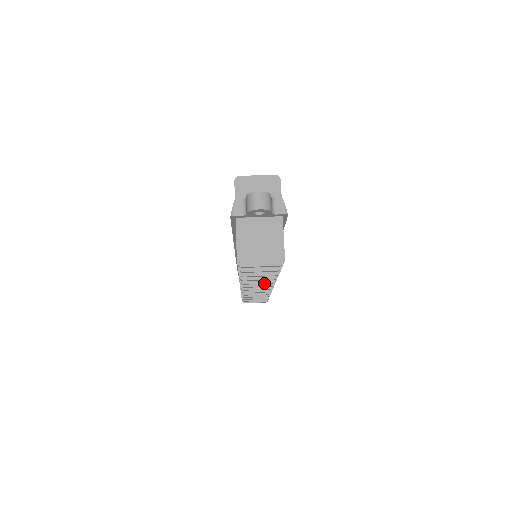
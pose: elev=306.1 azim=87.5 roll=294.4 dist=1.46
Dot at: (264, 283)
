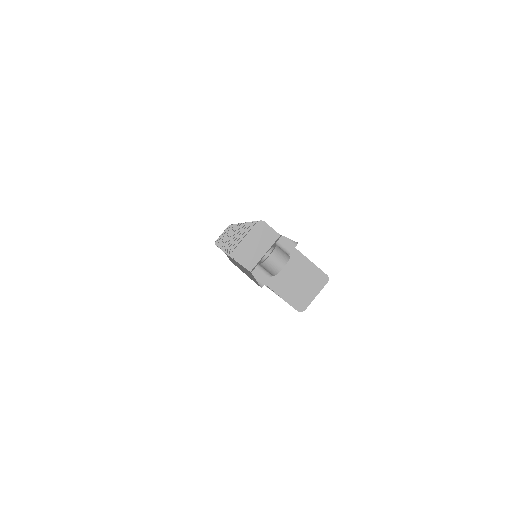
Dot at: occluded
